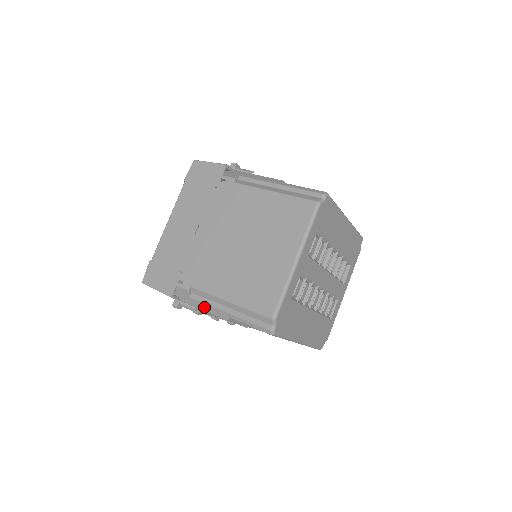
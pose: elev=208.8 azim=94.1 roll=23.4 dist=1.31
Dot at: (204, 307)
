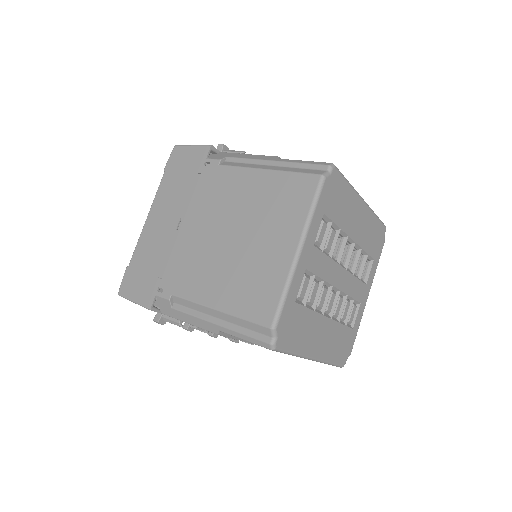
Dot at: (189, 319)
